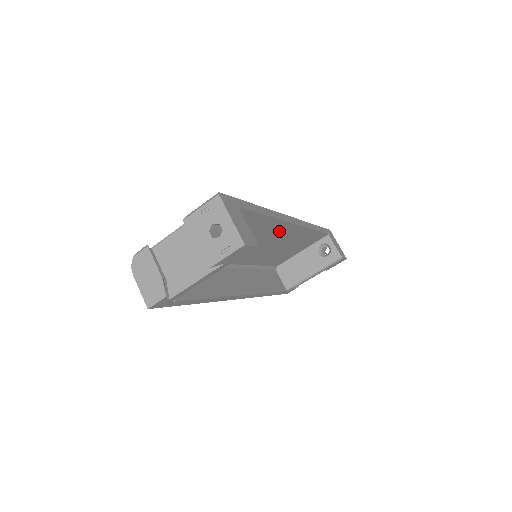
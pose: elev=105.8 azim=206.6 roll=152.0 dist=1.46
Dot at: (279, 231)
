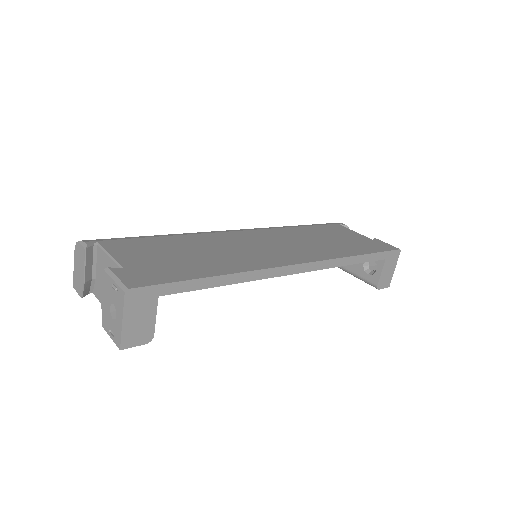
Dot at: occluded
